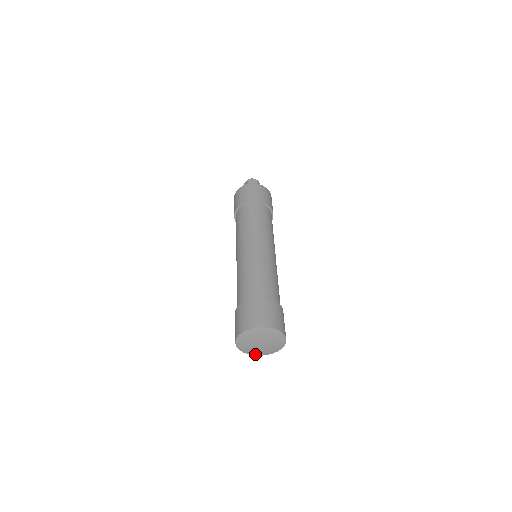
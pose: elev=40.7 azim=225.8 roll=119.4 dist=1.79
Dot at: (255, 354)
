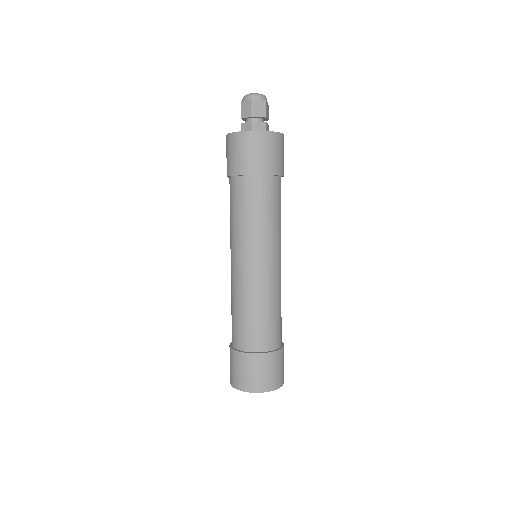
Dot at: occluded
